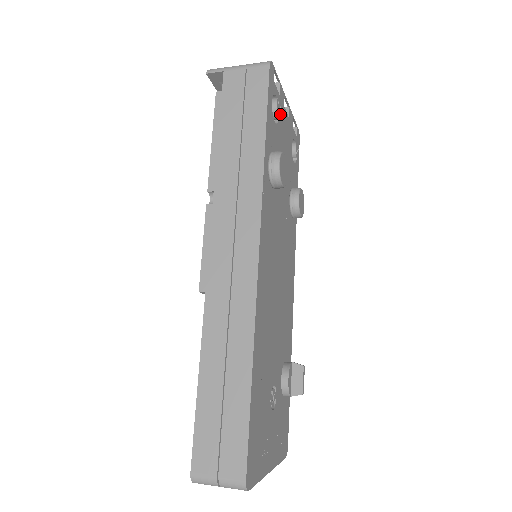
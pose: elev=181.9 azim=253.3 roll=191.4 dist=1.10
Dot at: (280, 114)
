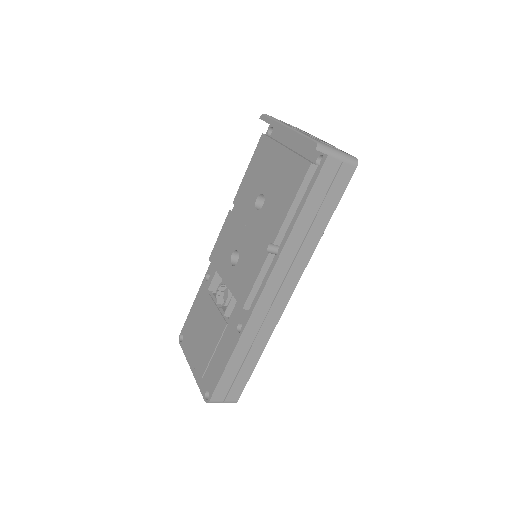
Dot at: occluded
